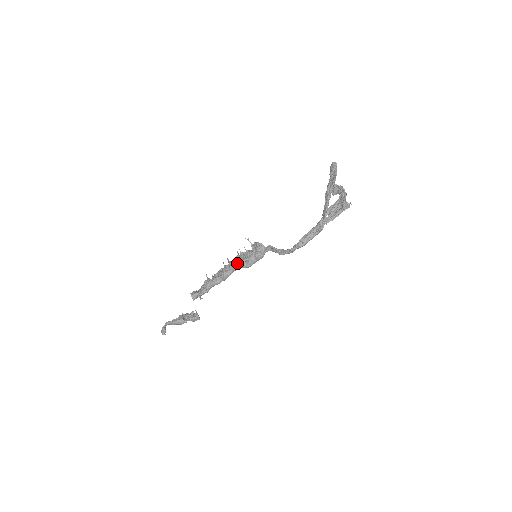
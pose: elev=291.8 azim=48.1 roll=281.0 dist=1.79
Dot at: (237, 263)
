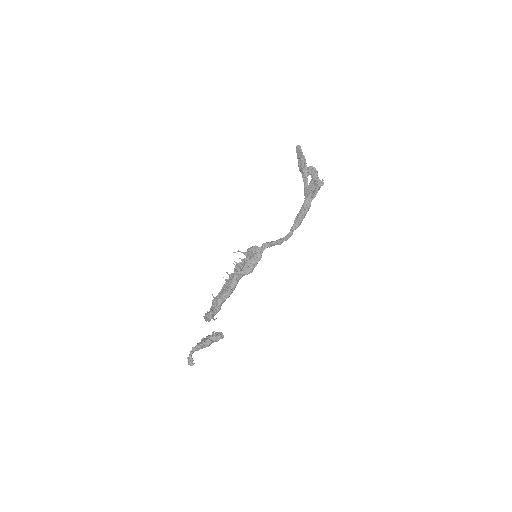
Dot at: (239, 271)
